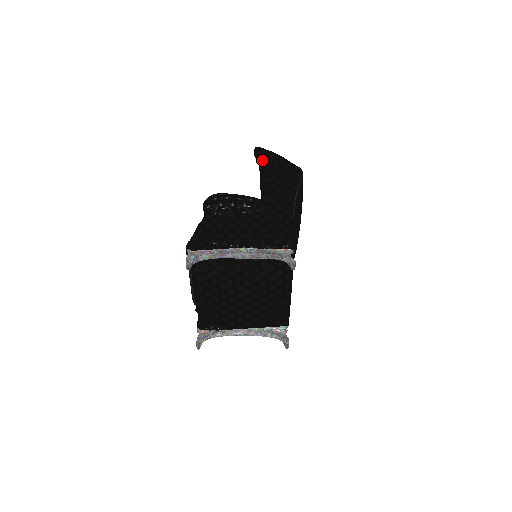
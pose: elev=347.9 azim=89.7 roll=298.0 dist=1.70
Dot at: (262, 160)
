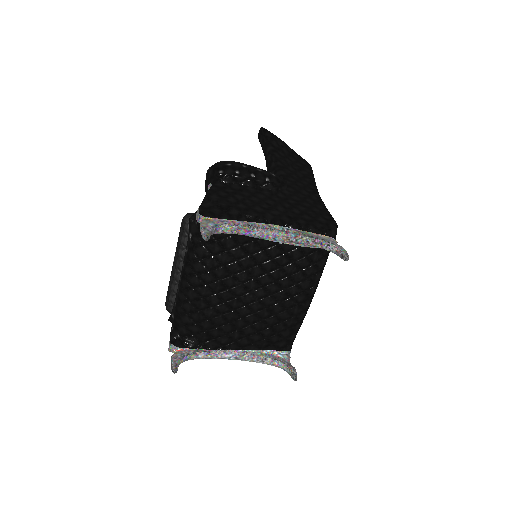
Dot at: (270, 142)
